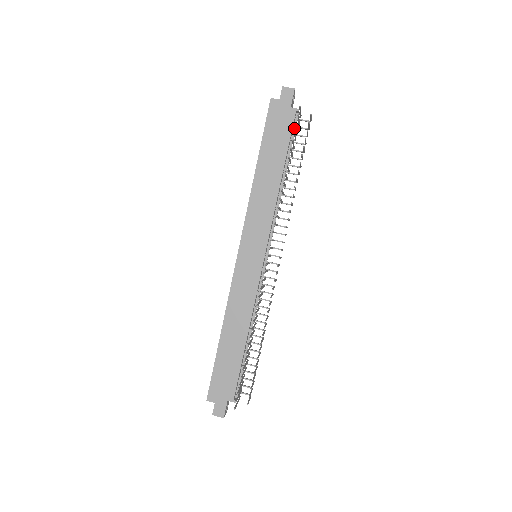
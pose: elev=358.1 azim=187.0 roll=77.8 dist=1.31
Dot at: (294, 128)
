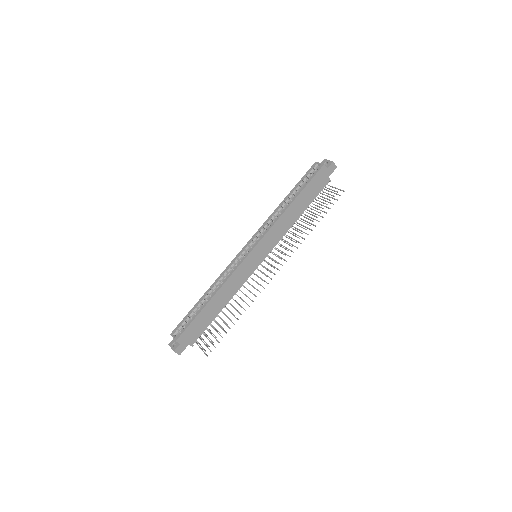
Dot at: occluded
